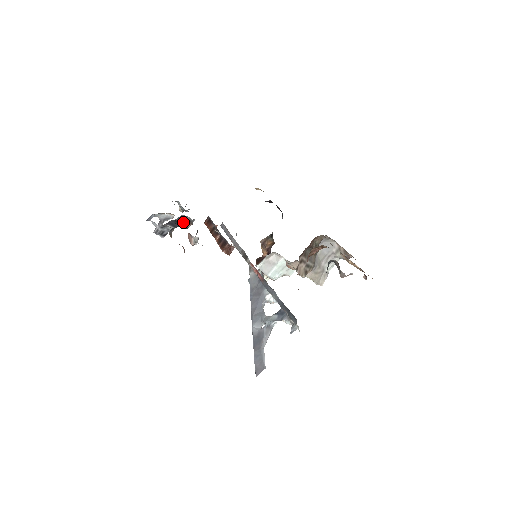
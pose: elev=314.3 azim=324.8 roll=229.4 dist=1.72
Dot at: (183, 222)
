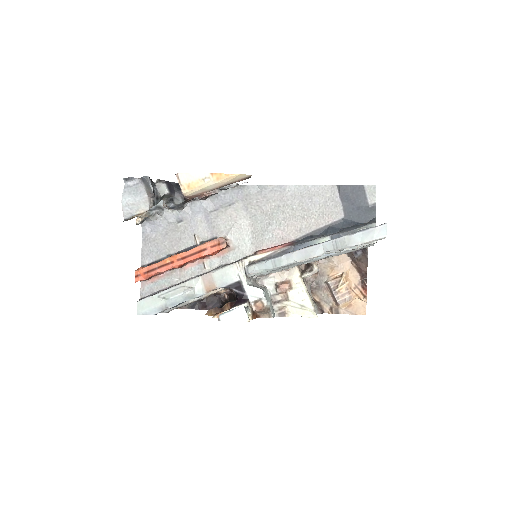
Dot at: occluded
